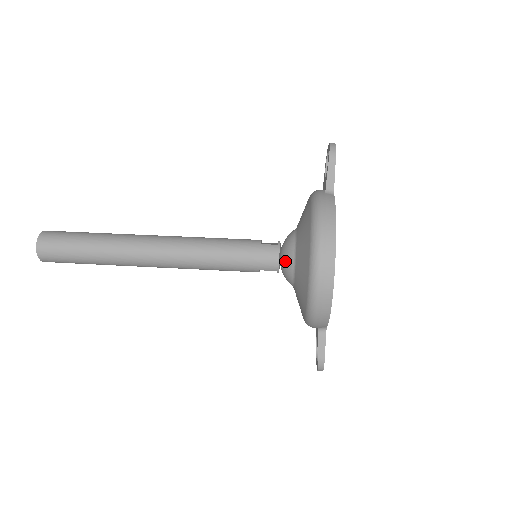
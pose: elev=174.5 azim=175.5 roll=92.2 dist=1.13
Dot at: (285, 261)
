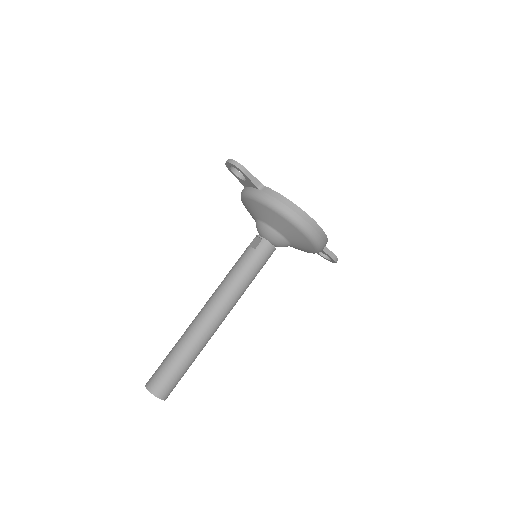
Dot at: (277, 242)
